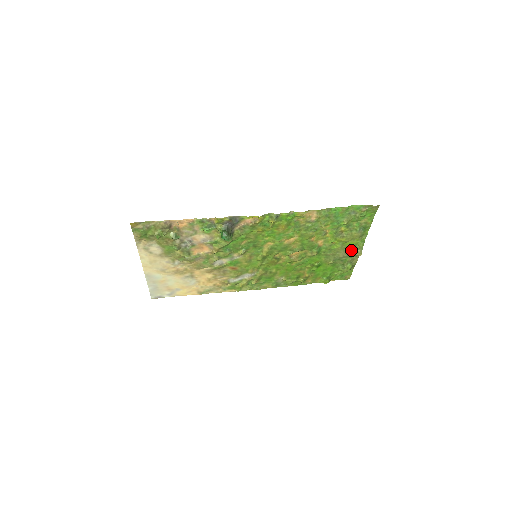
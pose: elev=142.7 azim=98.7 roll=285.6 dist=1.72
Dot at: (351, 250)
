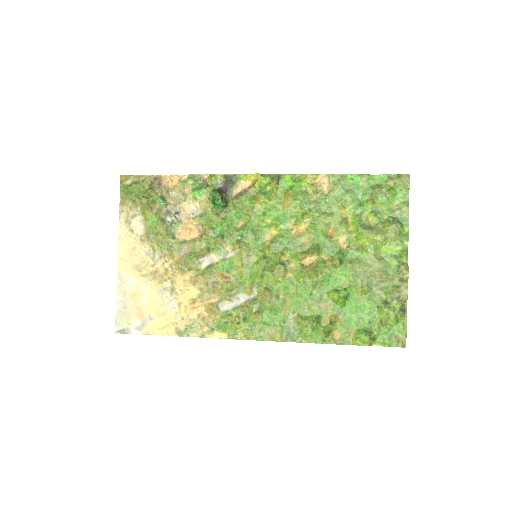
Dot at: (391, 267)
